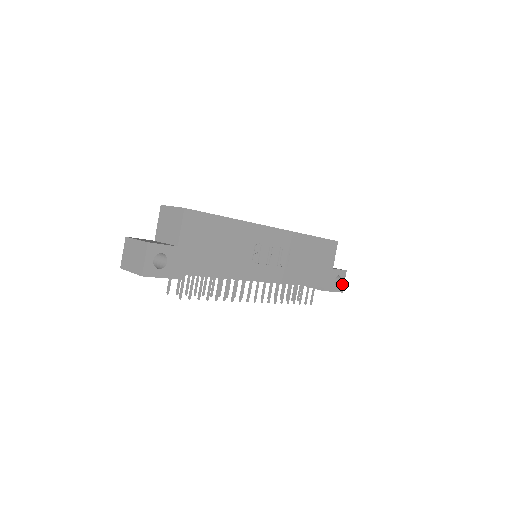
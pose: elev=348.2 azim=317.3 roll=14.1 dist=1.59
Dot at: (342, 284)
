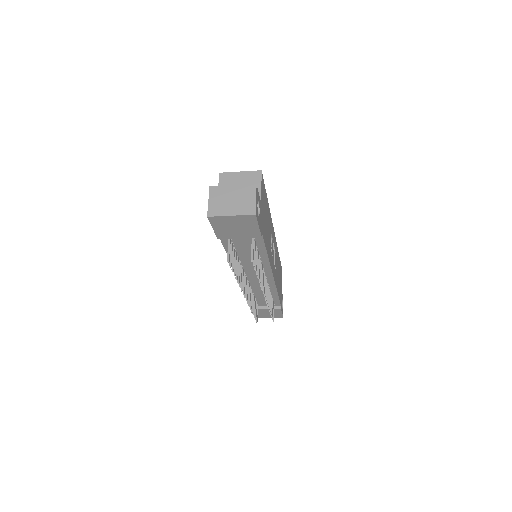
Dot at: occluded
